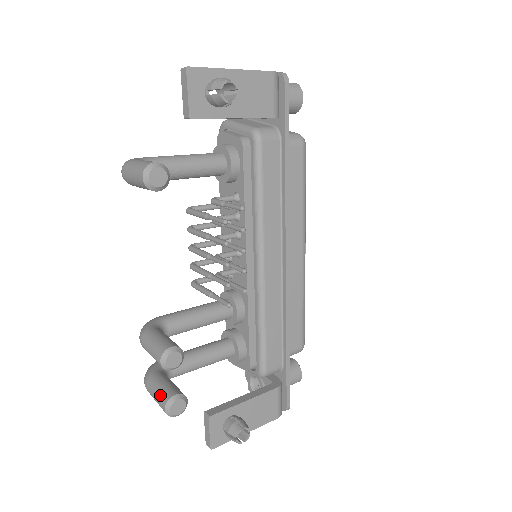
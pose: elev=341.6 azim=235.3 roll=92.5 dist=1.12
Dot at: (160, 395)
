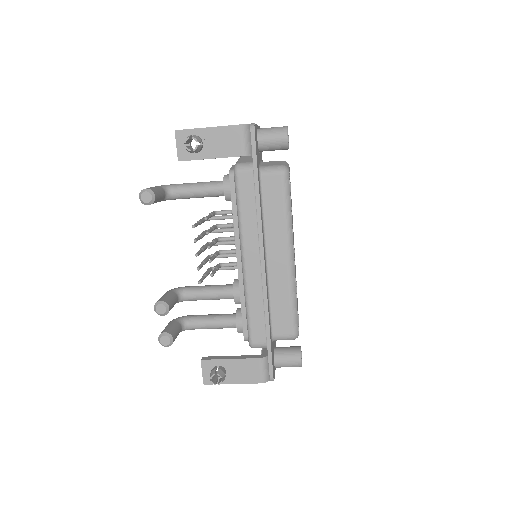
Dot at: occluded
